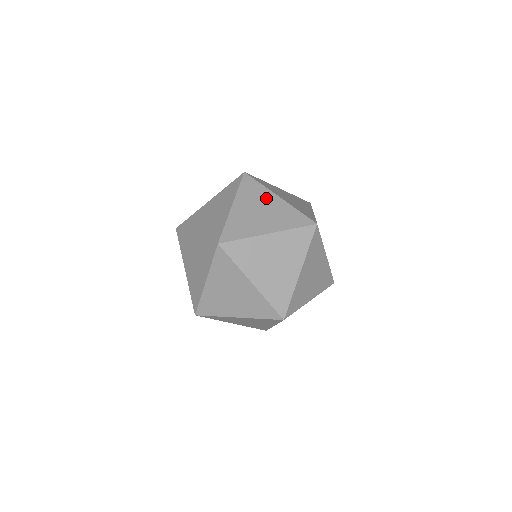
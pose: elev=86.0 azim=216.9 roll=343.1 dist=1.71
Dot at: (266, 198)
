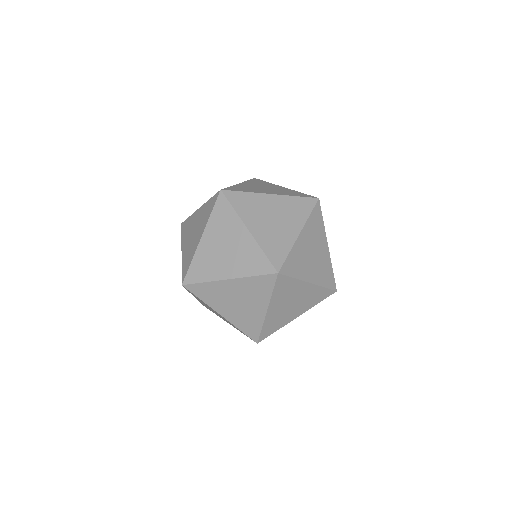
Dot at: (212, 309)
